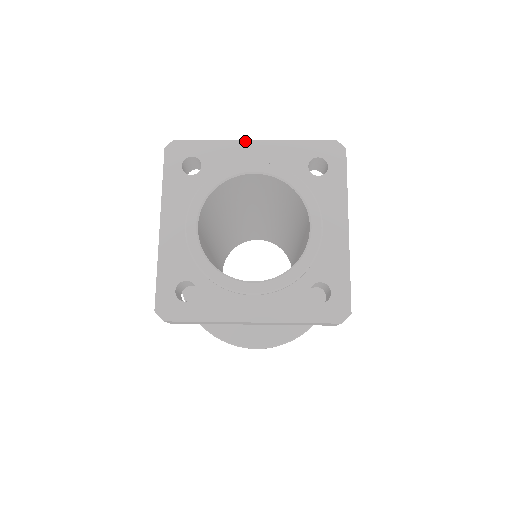
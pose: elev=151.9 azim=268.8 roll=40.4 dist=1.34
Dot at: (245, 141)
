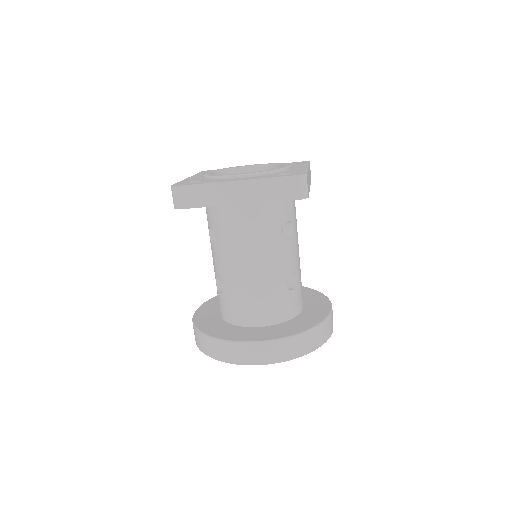
Dot at: occluded
